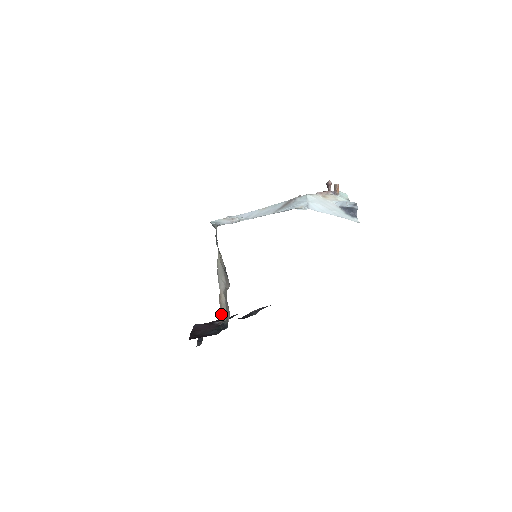
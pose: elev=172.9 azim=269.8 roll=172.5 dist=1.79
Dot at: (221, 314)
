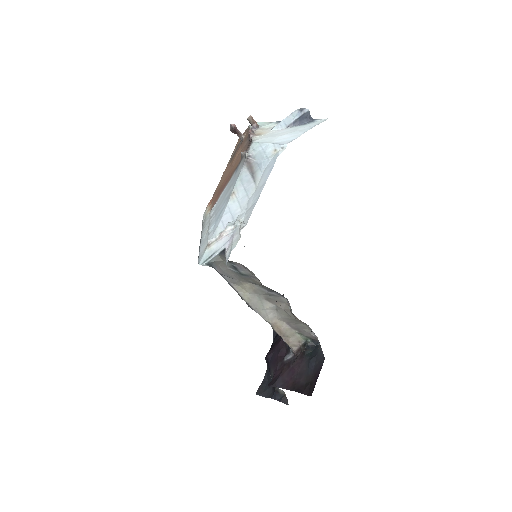
Dot at: (292, 342)
